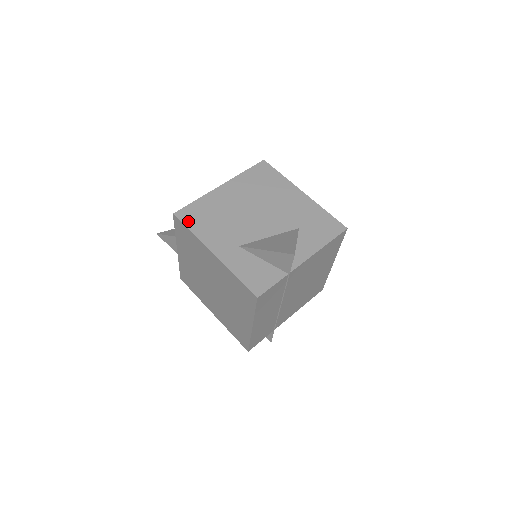
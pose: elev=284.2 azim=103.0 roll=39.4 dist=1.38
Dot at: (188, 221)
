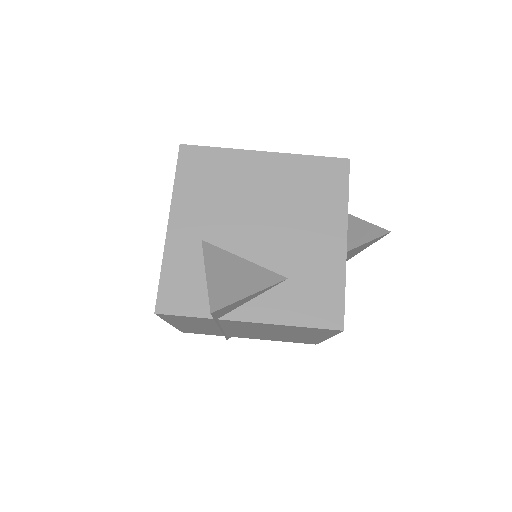
Dot at: (185, 165)
